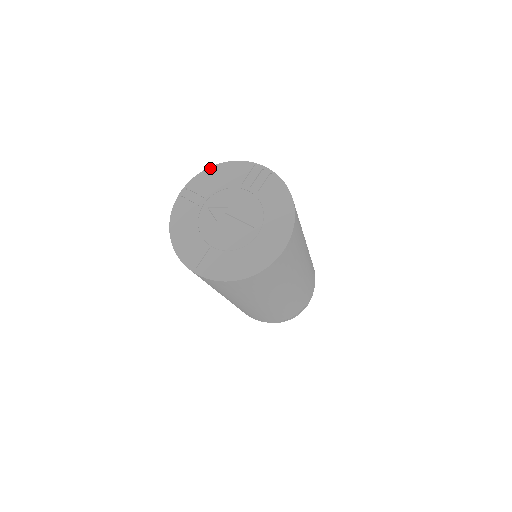
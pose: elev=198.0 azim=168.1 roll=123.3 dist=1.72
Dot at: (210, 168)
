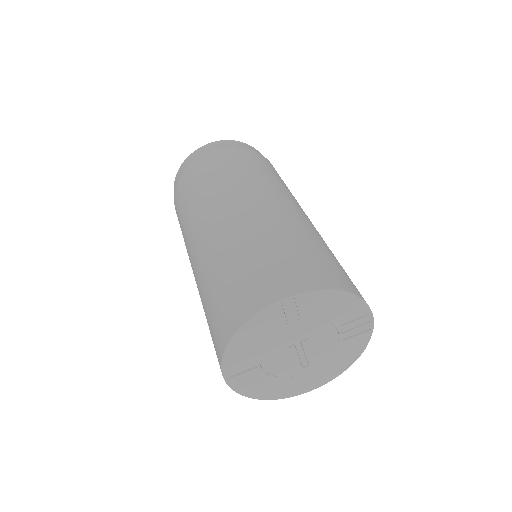
Dot at: (336, 291)
